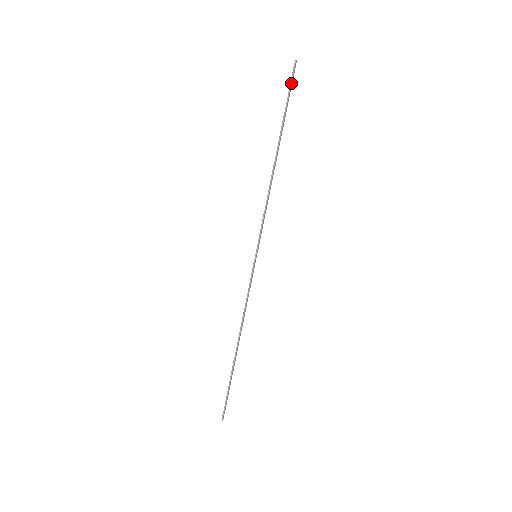
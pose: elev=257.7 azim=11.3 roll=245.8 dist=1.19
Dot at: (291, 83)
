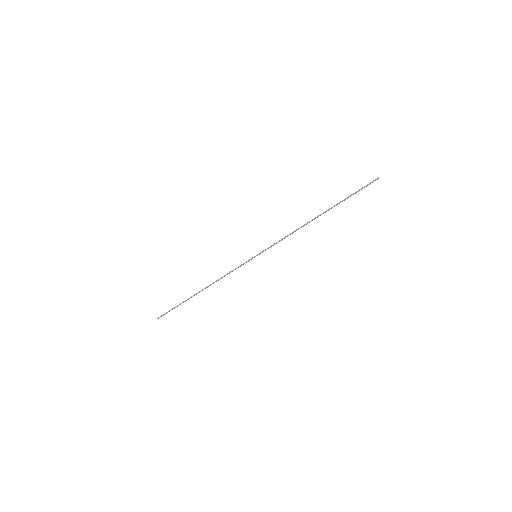
Dot at: (364, 187)
